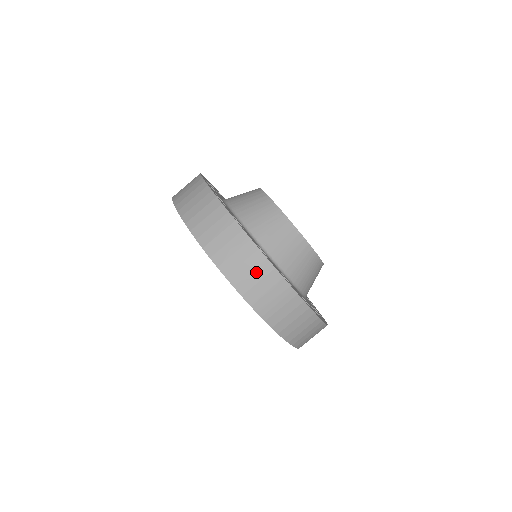
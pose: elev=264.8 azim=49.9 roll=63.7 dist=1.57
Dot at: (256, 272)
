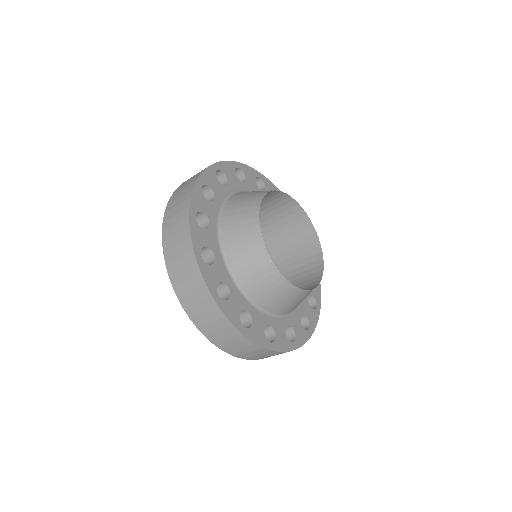
Dot at: (209, 314)
